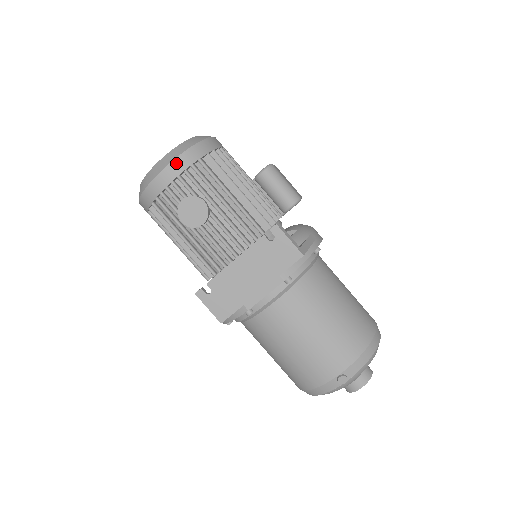
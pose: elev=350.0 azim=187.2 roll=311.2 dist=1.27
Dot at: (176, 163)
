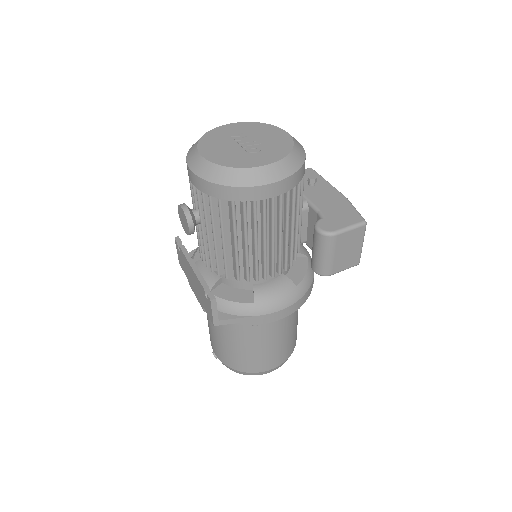
Dot at: (199, 180)
